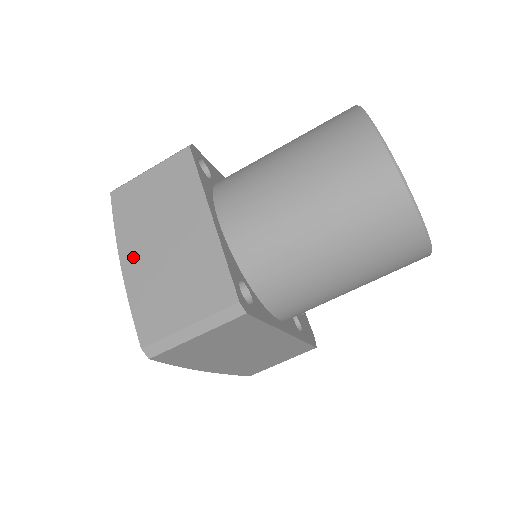
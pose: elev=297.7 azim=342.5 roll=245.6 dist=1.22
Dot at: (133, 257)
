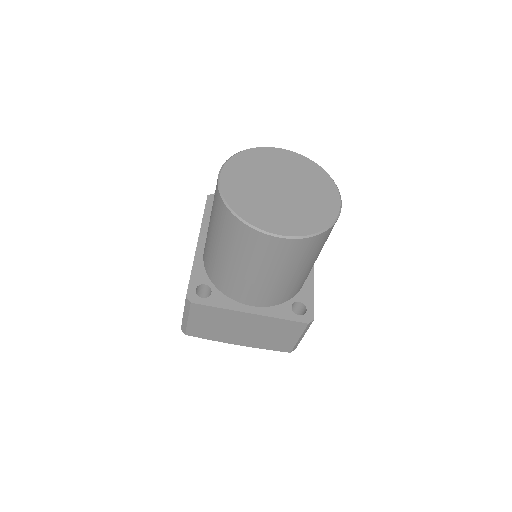
Dot at: (239, 341)
